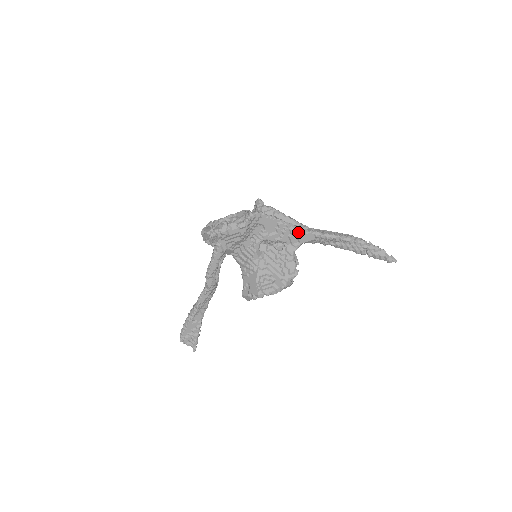
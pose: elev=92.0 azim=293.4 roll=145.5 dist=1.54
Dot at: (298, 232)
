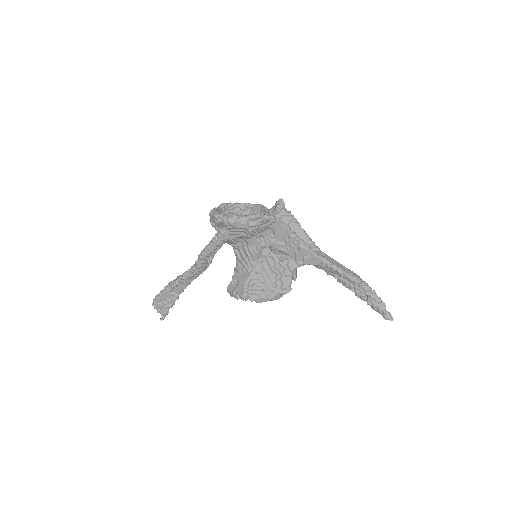
Dot at: (306, 252)
